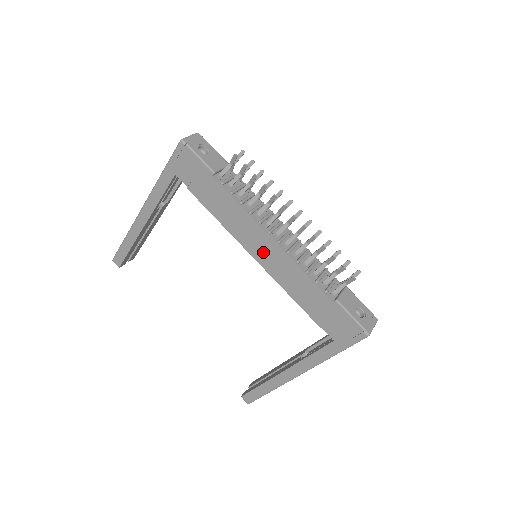
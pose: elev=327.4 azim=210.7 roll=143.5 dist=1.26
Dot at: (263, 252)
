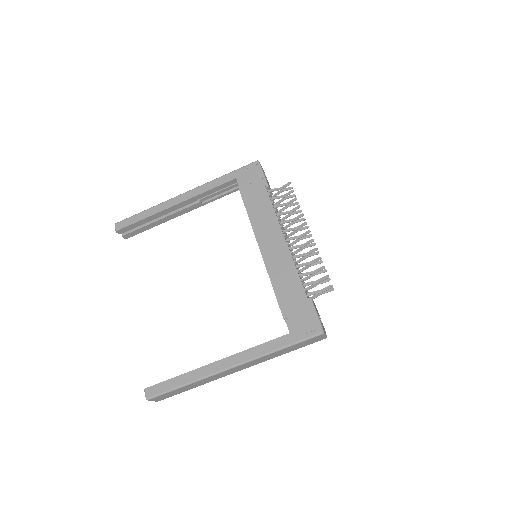
Dot at: (271, 246)
